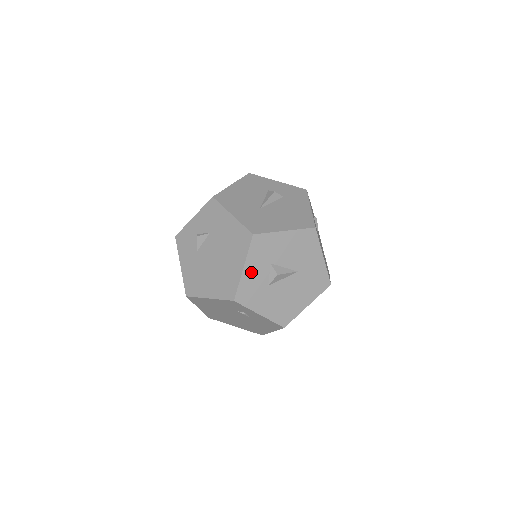
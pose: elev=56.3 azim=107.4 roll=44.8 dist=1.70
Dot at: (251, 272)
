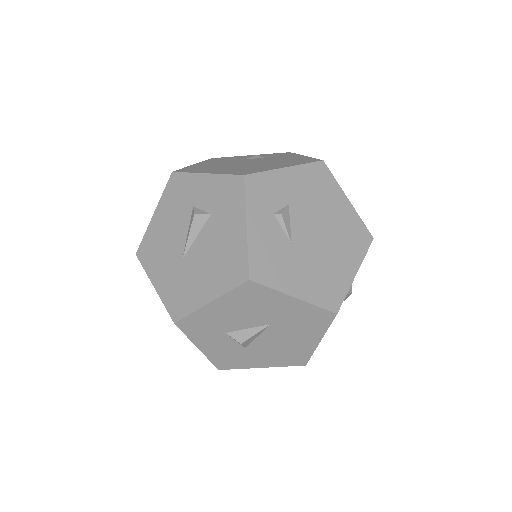
Dot at: (211, 347)
